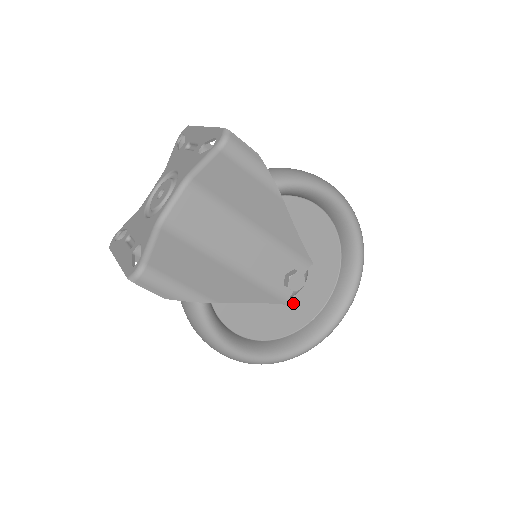
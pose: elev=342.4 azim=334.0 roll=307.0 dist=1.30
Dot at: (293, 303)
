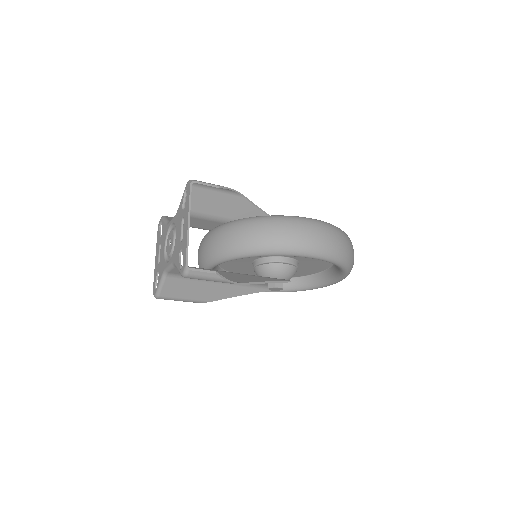
Dot at: occluded
